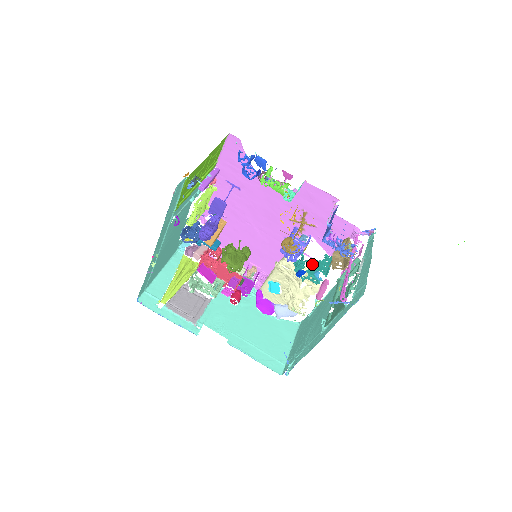
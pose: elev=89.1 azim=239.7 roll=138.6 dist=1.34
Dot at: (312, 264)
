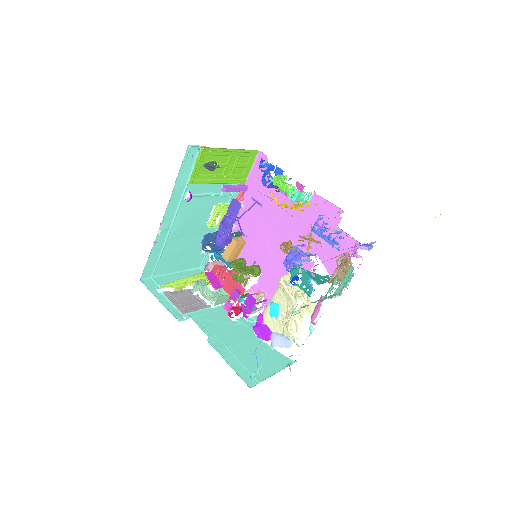
Dot at: (308, 273)
